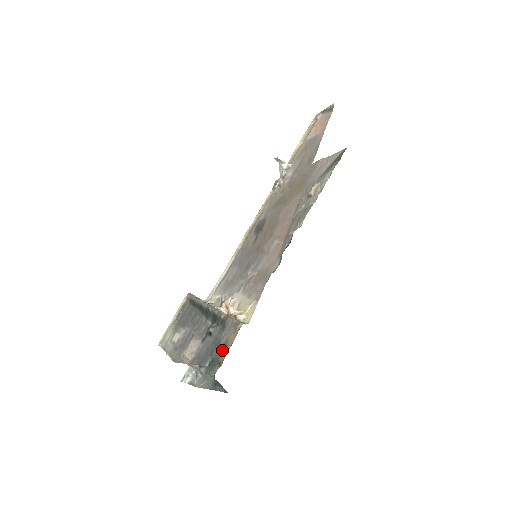
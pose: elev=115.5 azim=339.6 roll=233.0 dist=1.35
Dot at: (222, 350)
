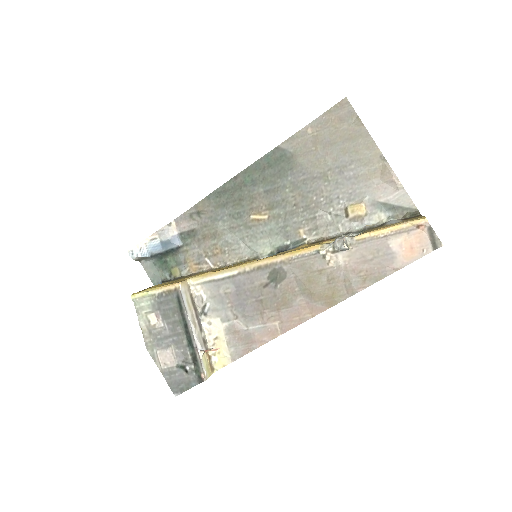
Dot at: (178, 264)
